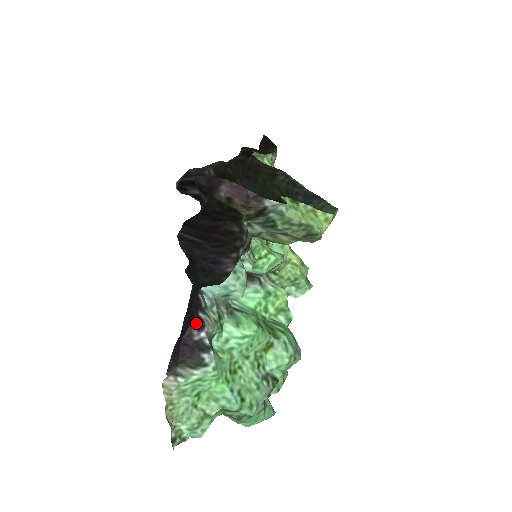
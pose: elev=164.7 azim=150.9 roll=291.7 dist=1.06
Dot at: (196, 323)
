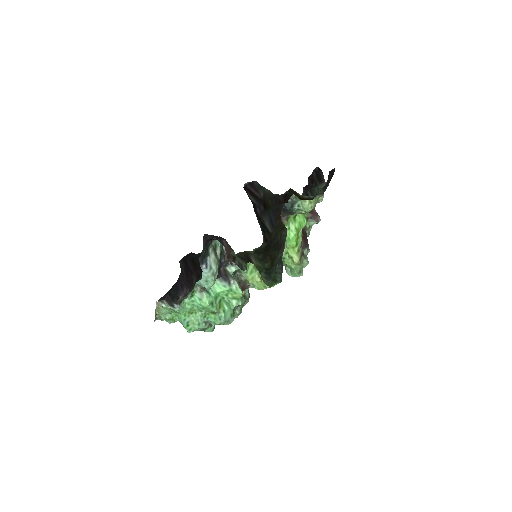
Dot at: occluded
